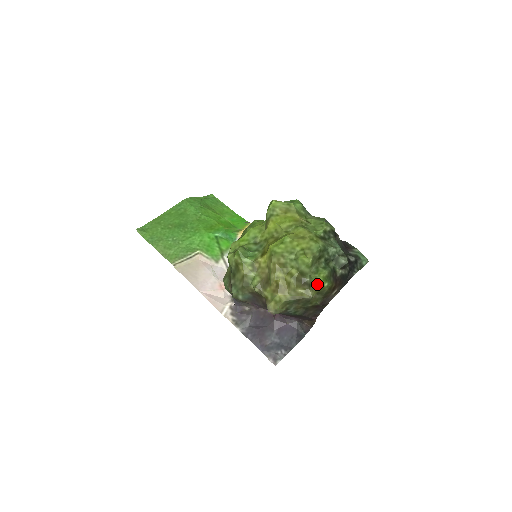
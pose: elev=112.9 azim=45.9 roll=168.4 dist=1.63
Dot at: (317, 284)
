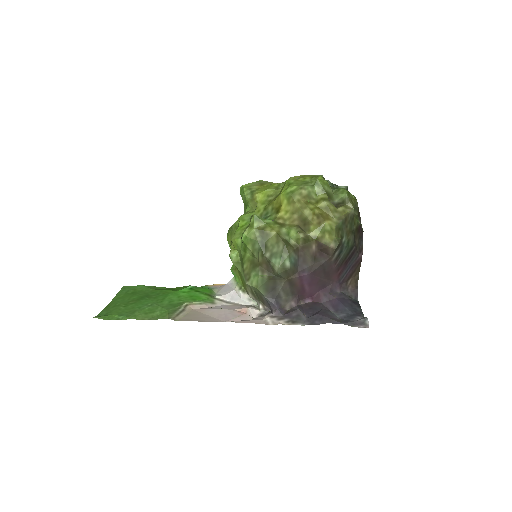
Dot at: (348, 195)
